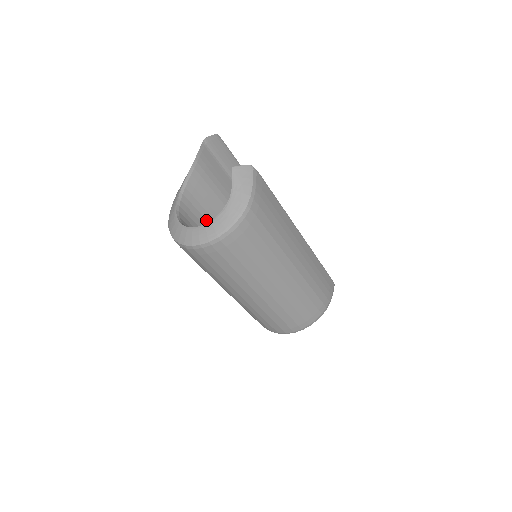
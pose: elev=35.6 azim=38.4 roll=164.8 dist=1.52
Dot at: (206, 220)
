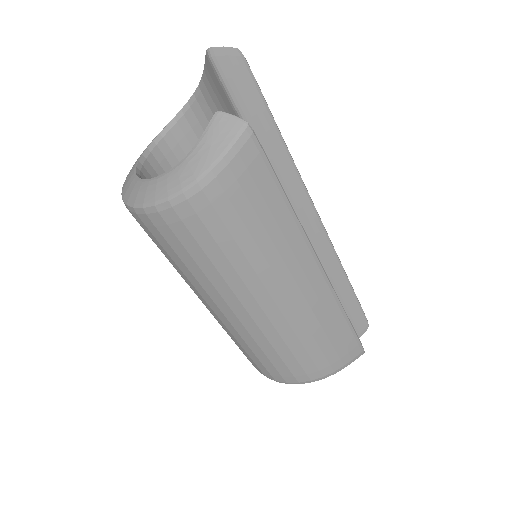
Dot at: occluded
